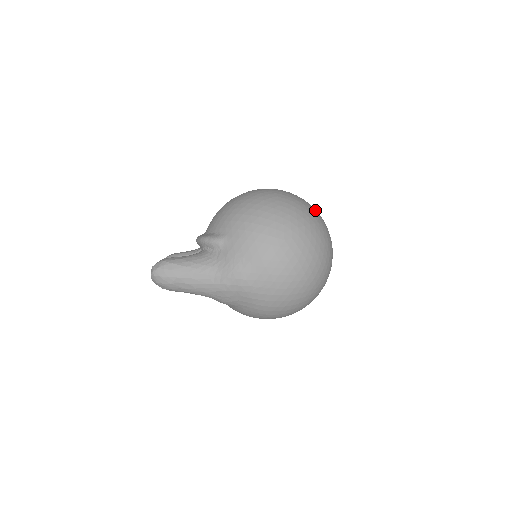
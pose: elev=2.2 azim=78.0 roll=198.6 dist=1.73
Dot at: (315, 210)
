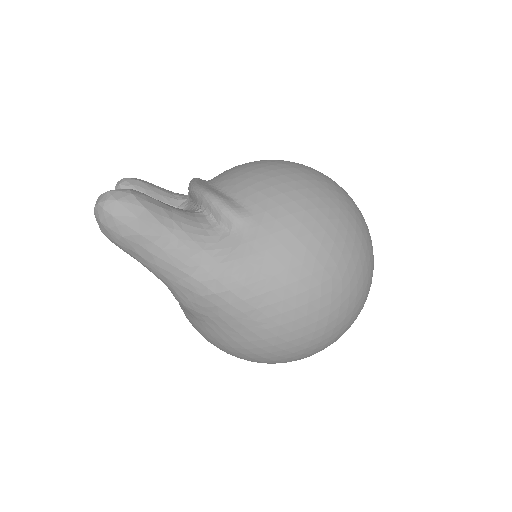
Dot at: occluded
